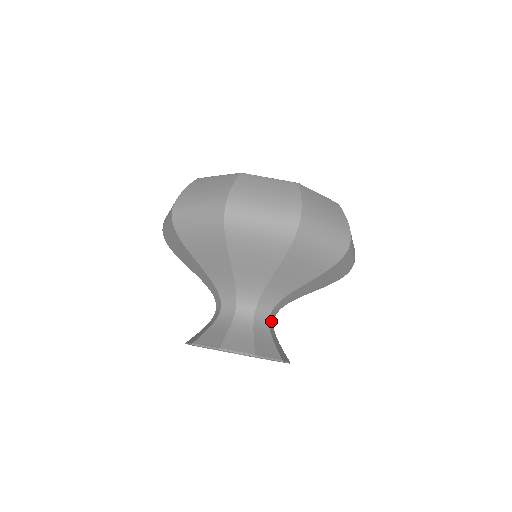
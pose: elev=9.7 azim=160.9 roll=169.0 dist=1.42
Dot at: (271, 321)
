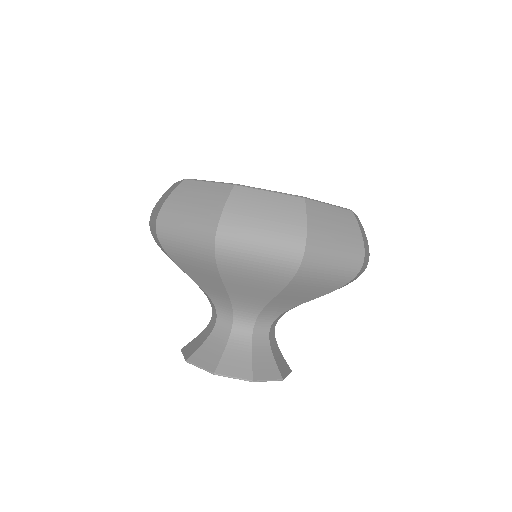
Dot at: occluded
